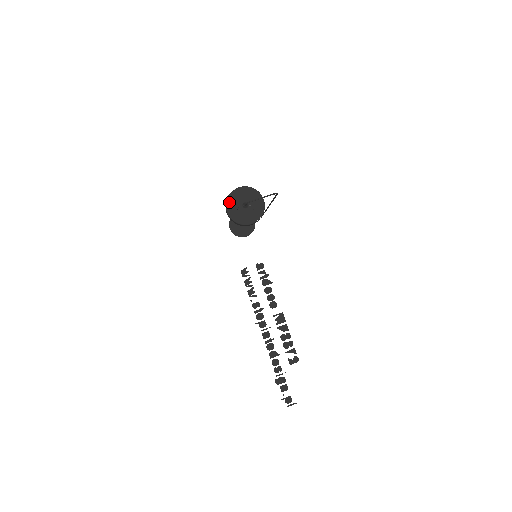
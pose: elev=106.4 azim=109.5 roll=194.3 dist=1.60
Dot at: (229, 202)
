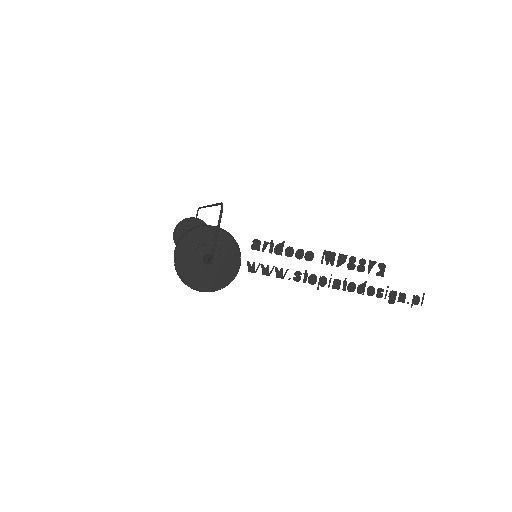
Dot at: (189, 281)
